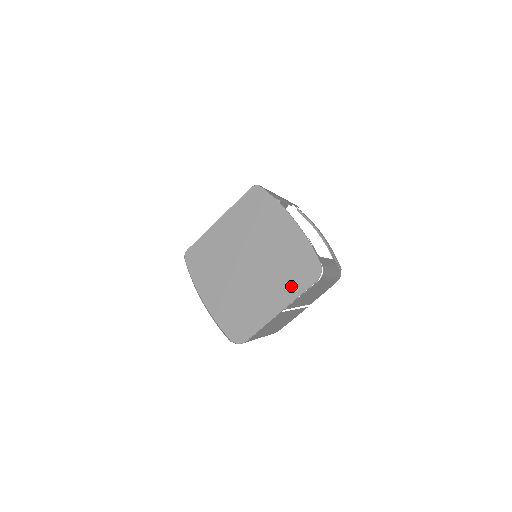
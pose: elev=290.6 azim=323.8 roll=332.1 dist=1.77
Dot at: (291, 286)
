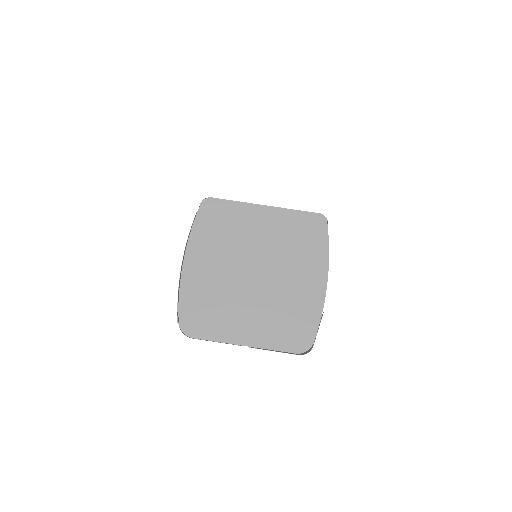
Dot at: (273, 335)
